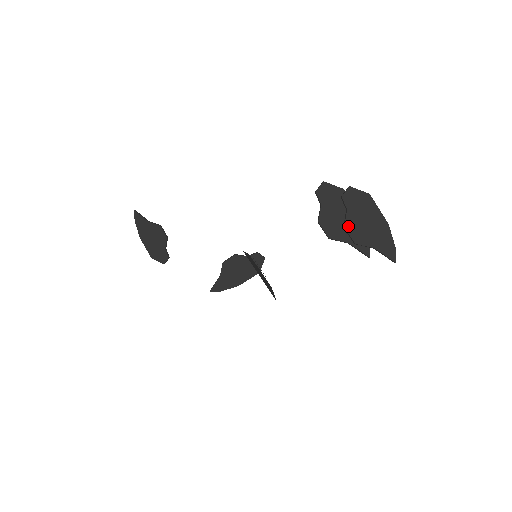
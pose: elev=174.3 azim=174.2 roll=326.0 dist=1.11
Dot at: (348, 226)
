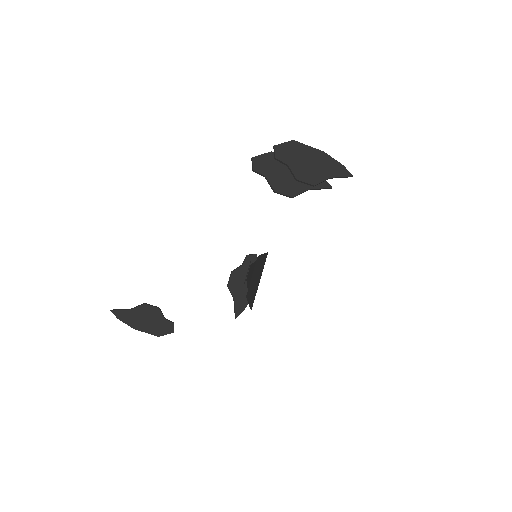
Dot at: (299, 177)
